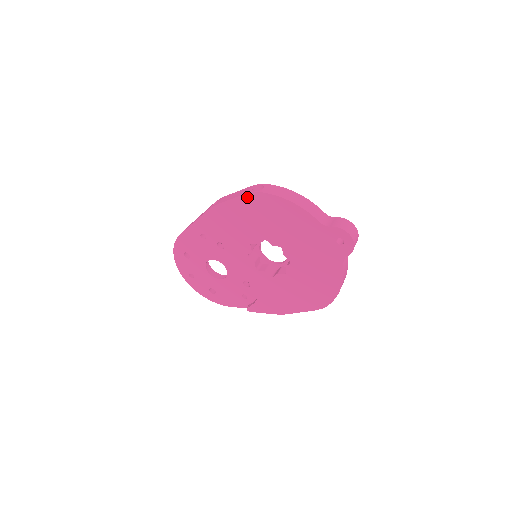
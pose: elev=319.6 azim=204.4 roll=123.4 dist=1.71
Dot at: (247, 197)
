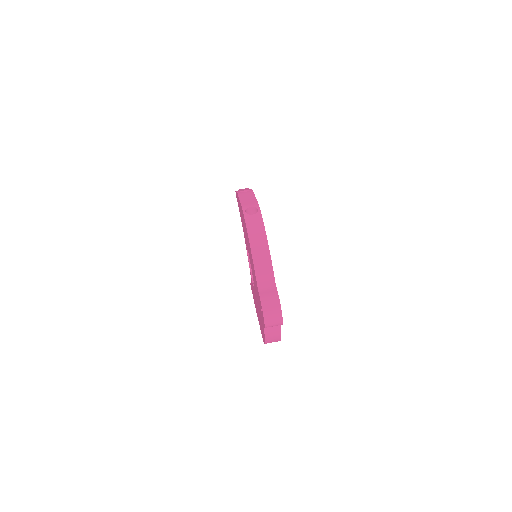
Dot at: occluded
